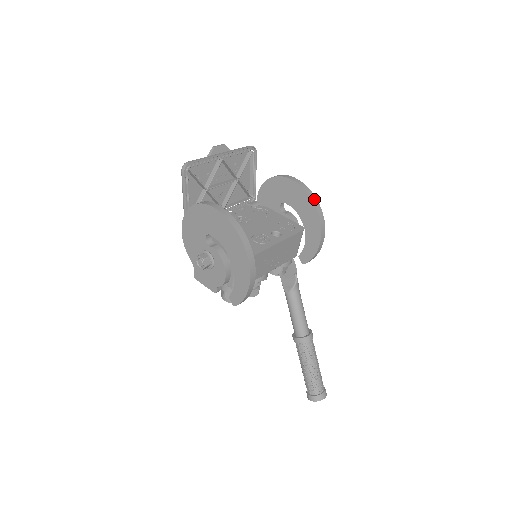
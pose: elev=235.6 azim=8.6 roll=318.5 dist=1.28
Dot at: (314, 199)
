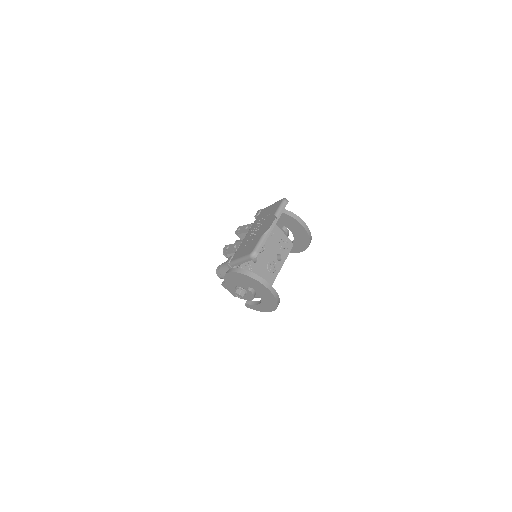
Dot at: (311, 239)
